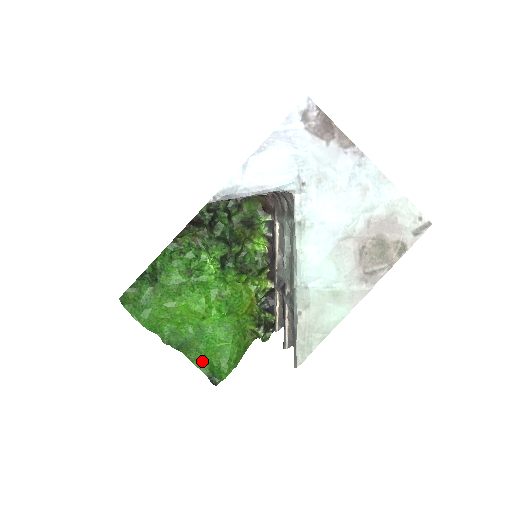
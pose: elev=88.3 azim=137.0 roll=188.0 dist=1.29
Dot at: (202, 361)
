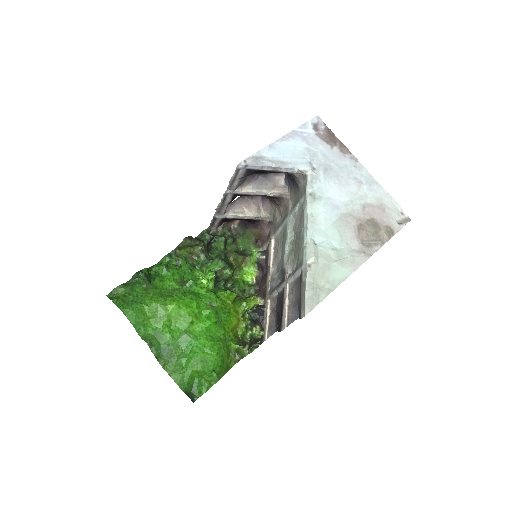
Dot at: (181, 373)
